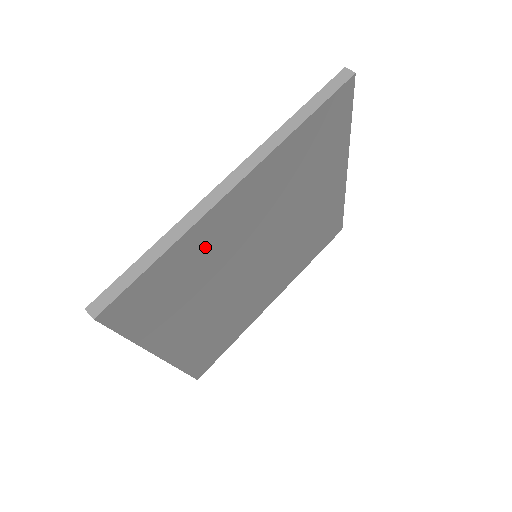
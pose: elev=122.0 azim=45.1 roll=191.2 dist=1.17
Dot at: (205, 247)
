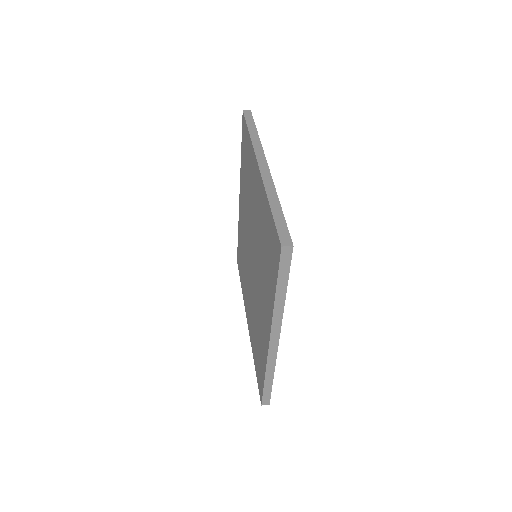
Dot at: occluded
